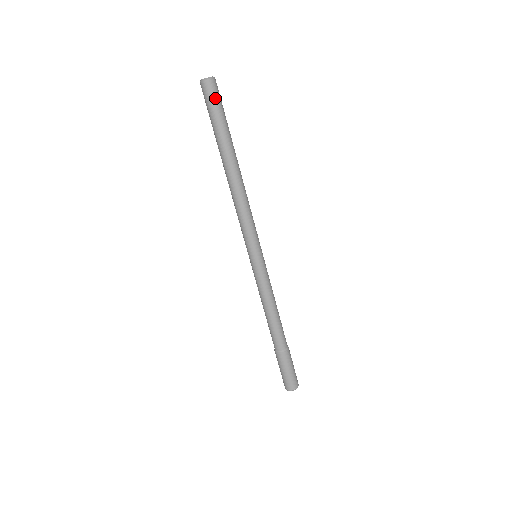
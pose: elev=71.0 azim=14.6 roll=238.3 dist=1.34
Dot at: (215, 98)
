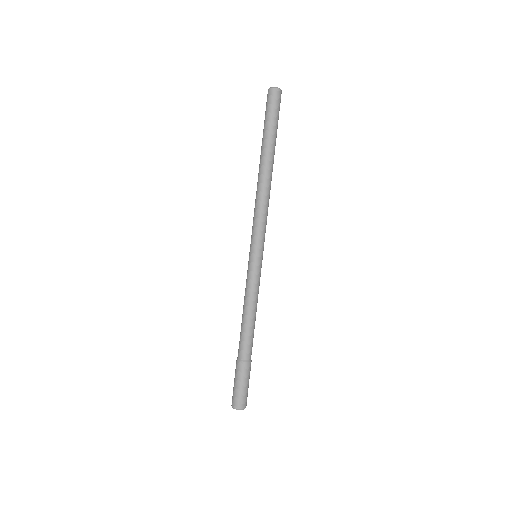
Dot at: (275, 105)
